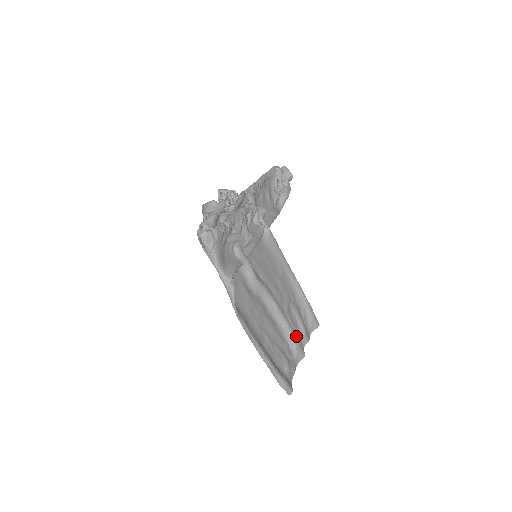
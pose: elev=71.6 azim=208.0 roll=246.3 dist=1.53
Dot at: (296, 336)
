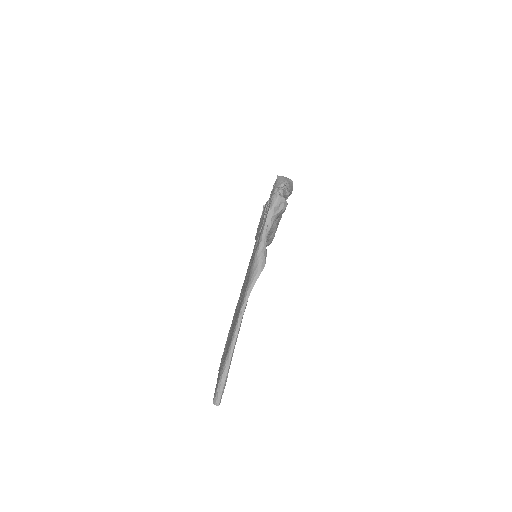
Dot at: occluded
